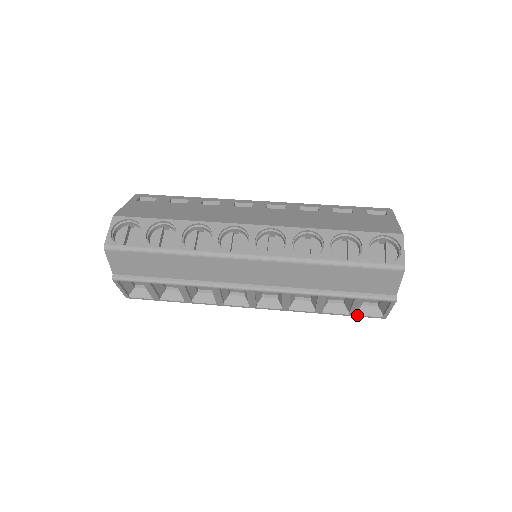
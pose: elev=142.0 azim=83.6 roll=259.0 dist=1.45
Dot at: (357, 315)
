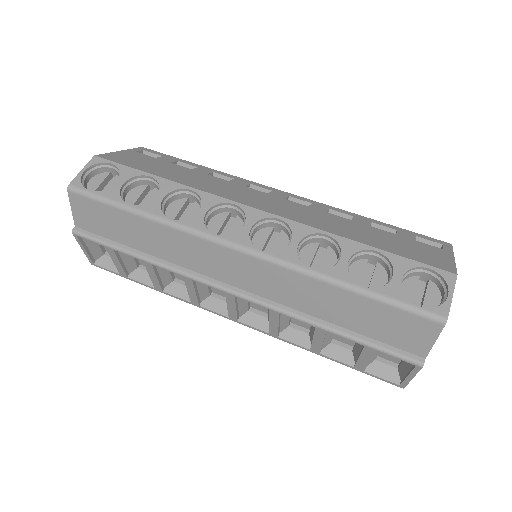
Dot at: (365, 371)
